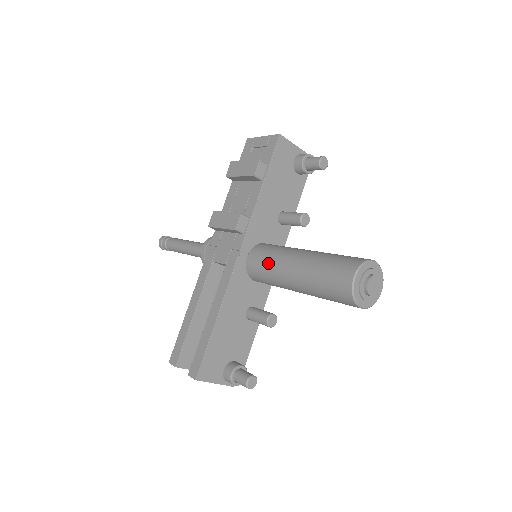
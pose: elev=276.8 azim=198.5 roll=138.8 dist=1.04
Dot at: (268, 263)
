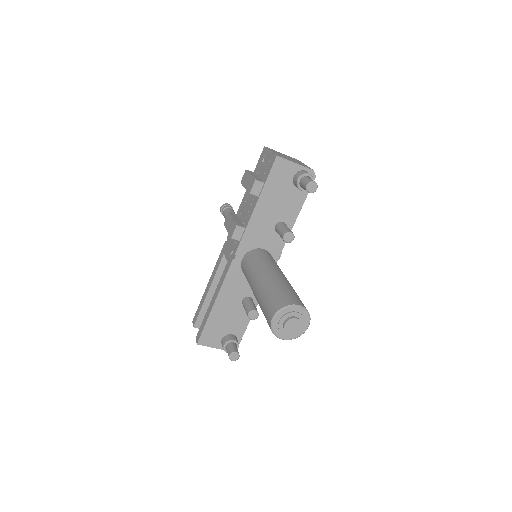
Dot at: (248, 273)
